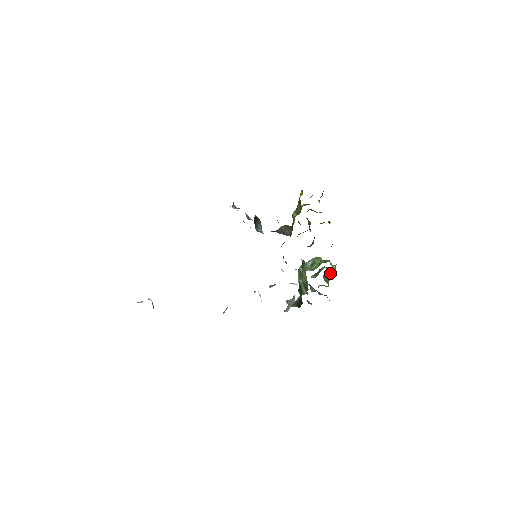
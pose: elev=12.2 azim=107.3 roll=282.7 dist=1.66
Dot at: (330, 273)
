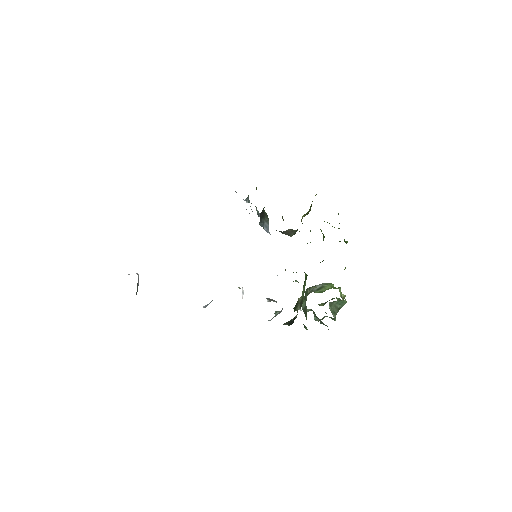
Dot at: (339, 304)
